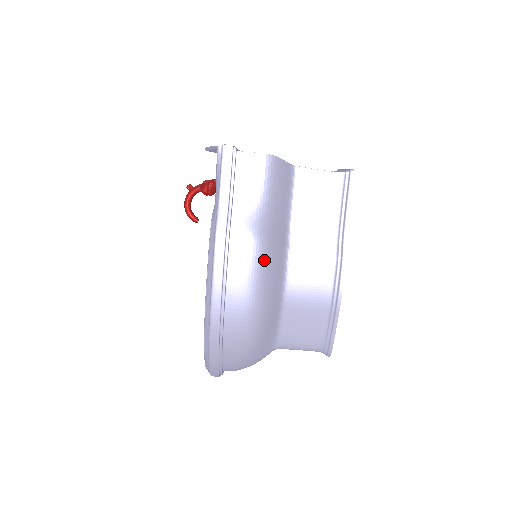
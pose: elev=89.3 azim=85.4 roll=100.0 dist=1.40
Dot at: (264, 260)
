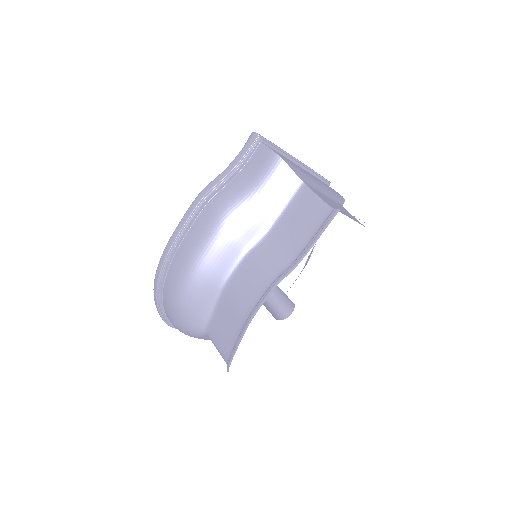
Dot at: (218, 234)
